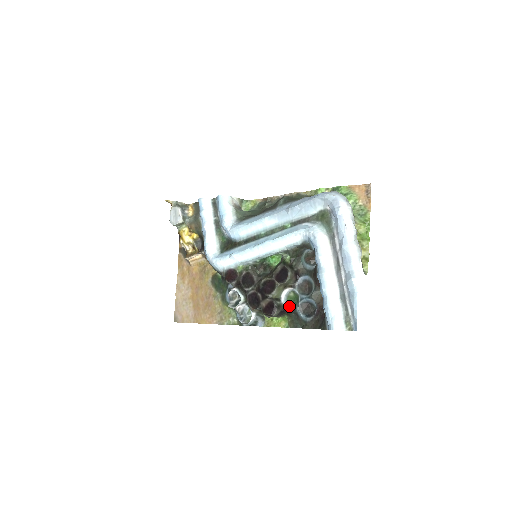
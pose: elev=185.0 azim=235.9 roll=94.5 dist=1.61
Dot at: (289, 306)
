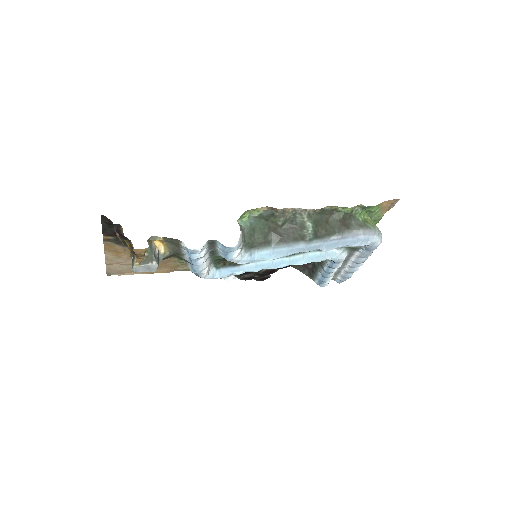
Dot at: occluded
